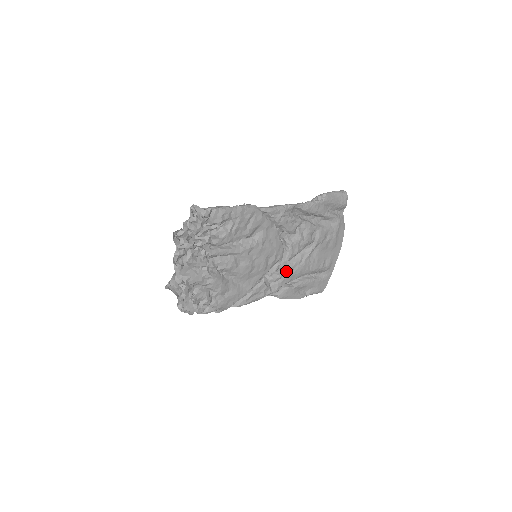
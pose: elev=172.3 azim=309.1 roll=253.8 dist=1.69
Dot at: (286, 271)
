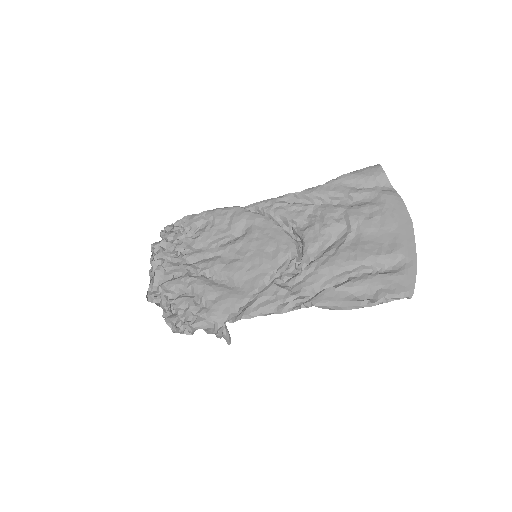
Dot at: (309, 266)
